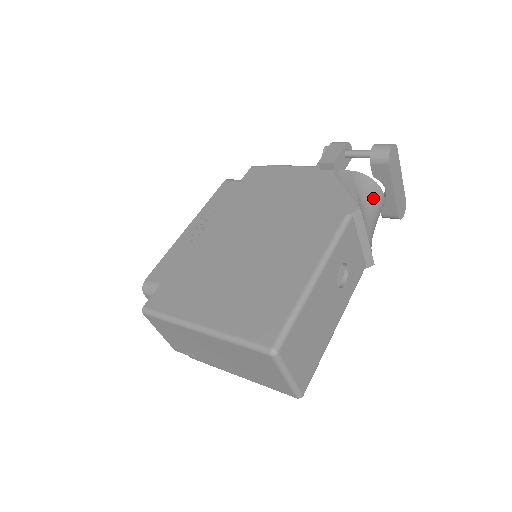
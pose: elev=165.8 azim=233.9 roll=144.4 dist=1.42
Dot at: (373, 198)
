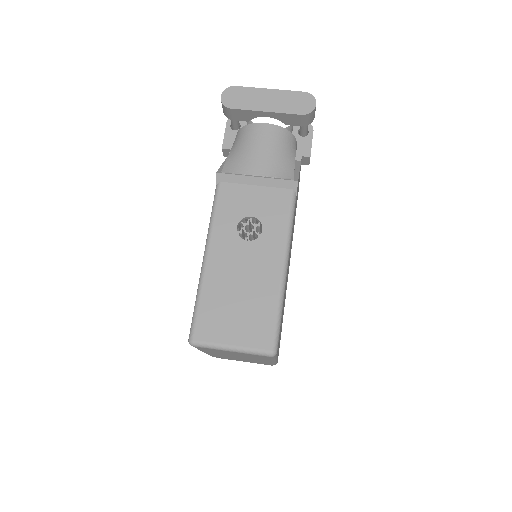
Dot at: (248, 141)
